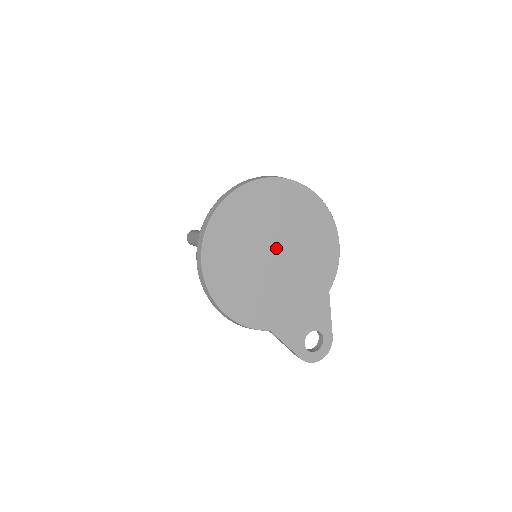
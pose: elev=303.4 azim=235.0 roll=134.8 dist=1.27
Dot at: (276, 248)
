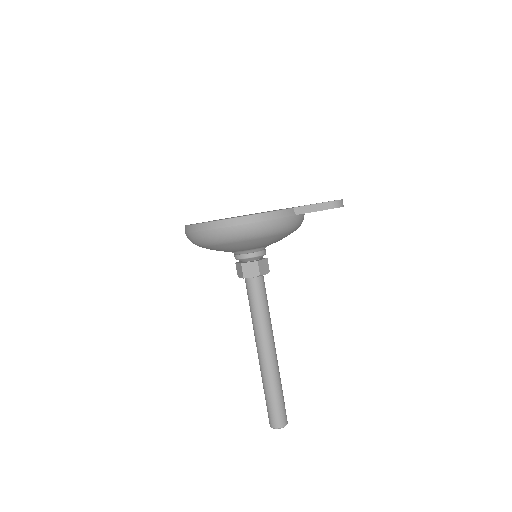
Dot at: occluded
